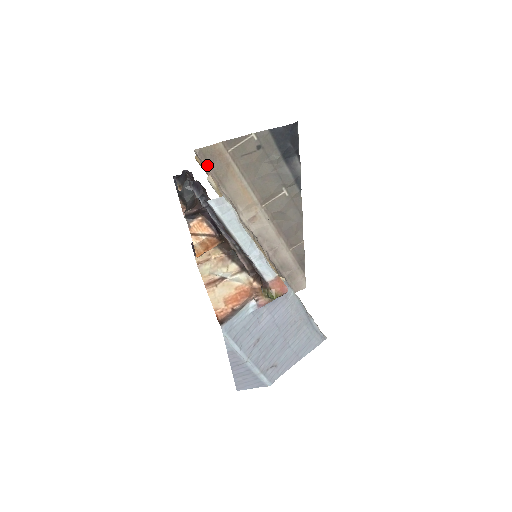
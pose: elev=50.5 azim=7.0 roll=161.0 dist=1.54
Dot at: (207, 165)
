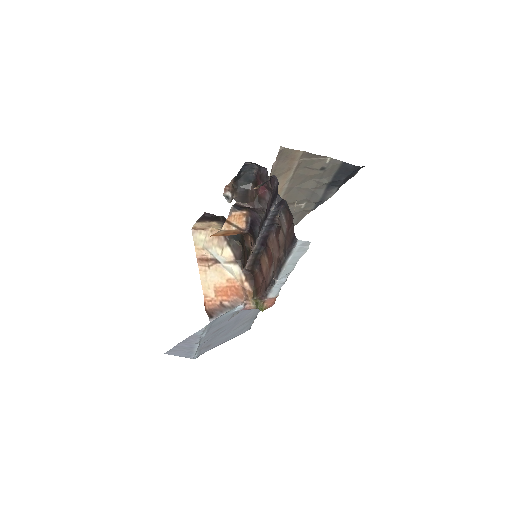
Dot at: (276, 161)
